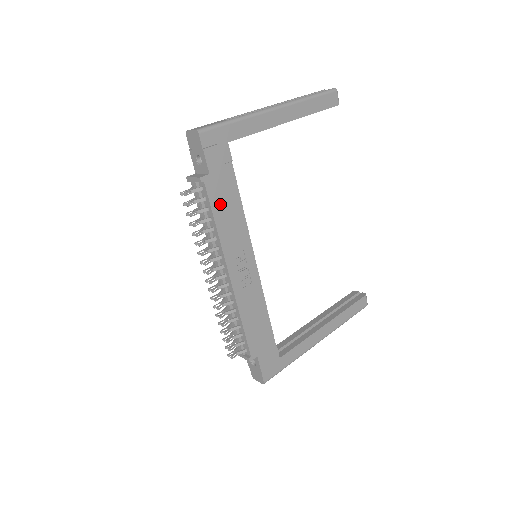
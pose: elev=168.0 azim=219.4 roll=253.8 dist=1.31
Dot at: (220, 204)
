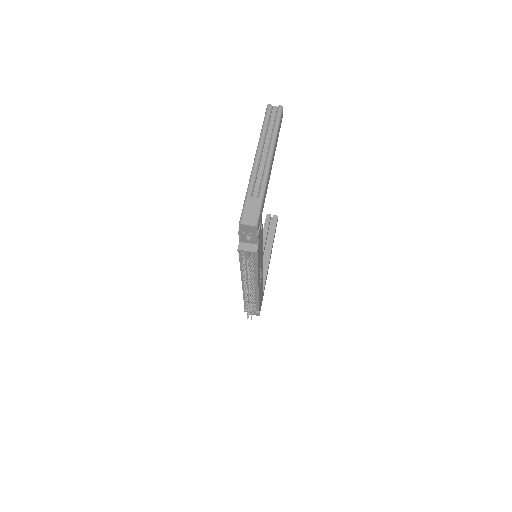
Dot at: (259, 254)
